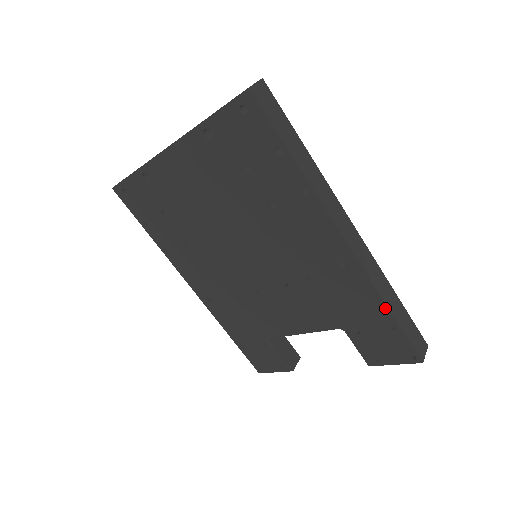
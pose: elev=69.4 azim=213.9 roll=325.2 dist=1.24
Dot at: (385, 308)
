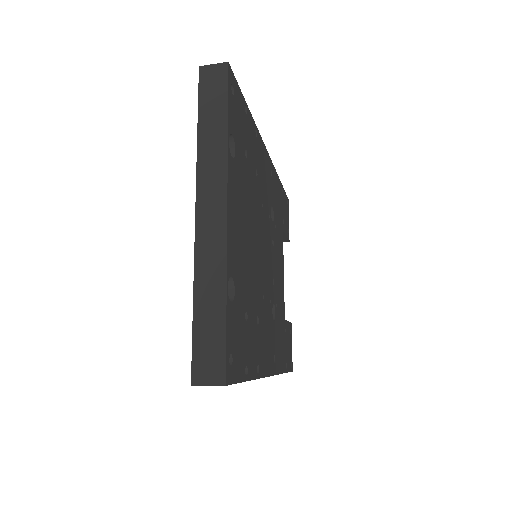
Dot at: occluded
